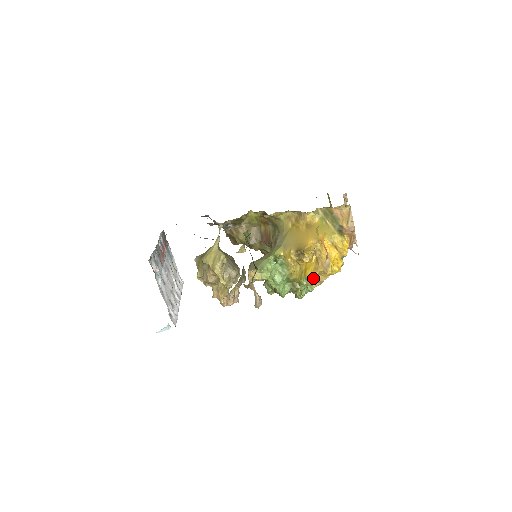
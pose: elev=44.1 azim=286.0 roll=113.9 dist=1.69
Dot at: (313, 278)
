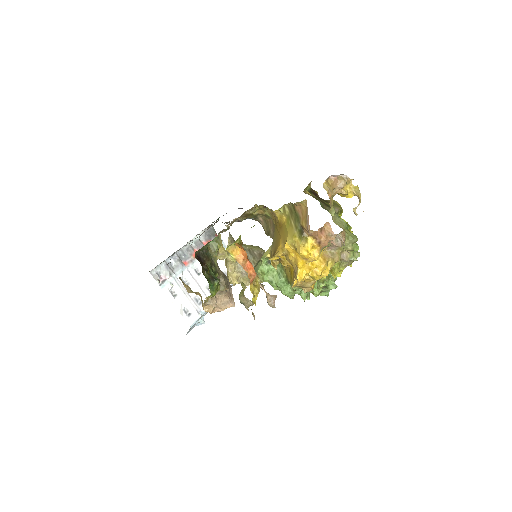
Dot at: (293, 285)
